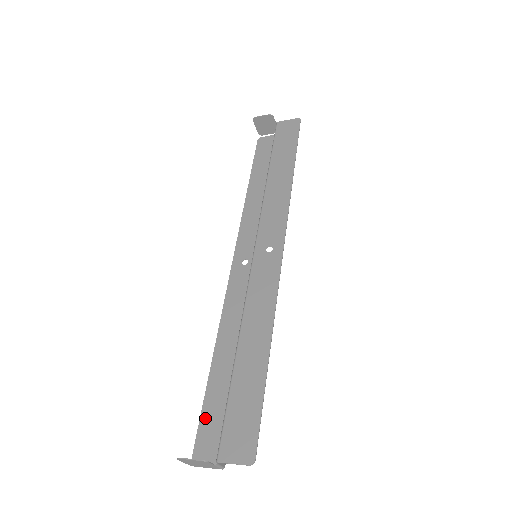
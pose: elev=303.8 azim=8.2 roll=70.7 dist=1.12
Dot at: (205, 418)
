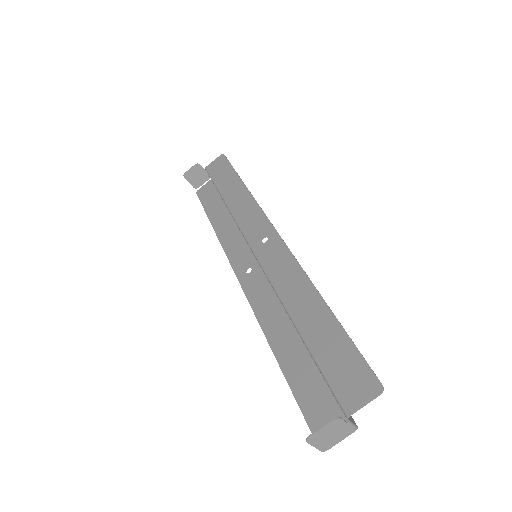
Dot at: (305, 405)
